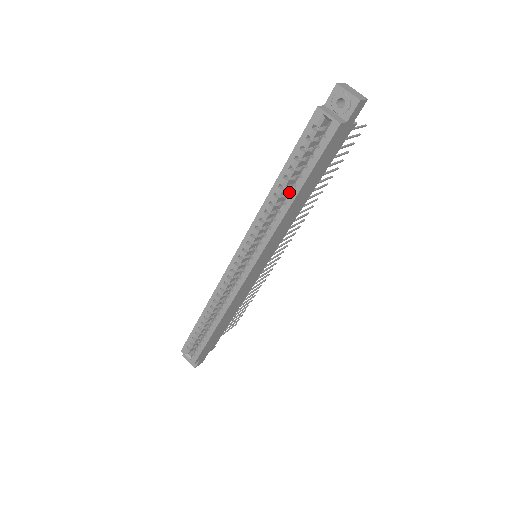
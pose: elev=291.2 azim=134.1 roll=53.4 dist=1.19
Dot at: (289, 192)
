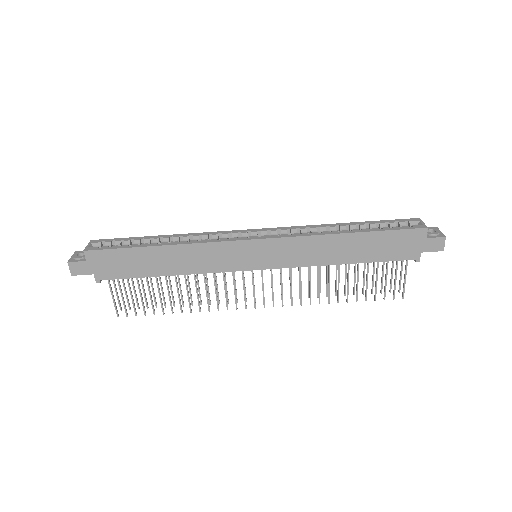
Dot at: occluded
